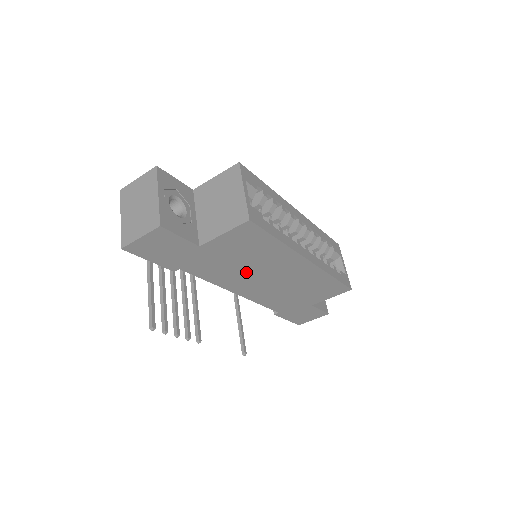
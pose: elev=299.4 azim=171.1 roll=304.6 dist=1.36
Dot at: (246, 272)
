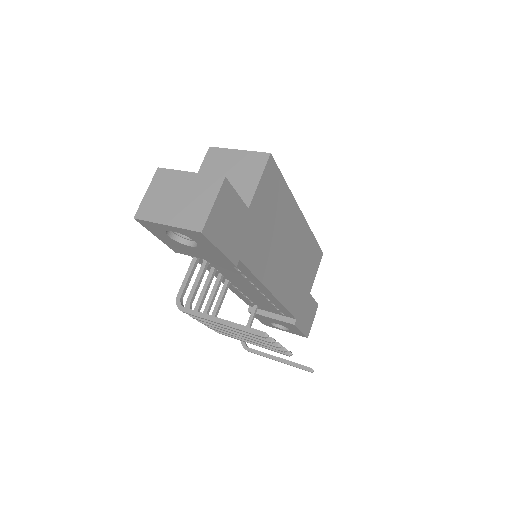
Dot at: (275, 248)
